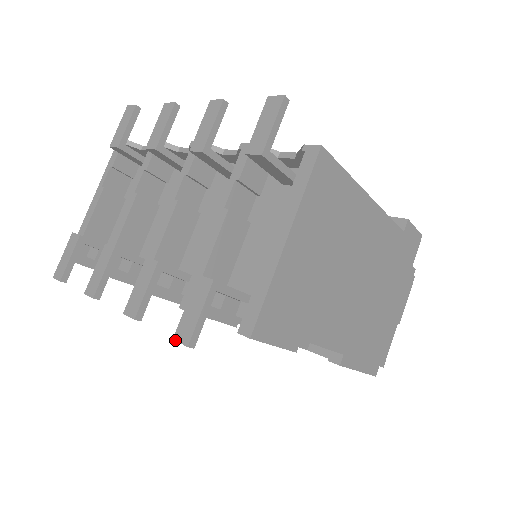
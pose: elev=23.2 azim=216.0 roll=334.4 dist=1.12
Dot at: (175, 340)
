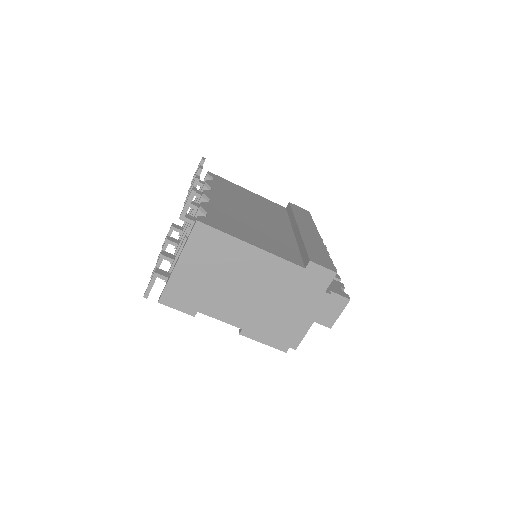
Dot at: occluded
